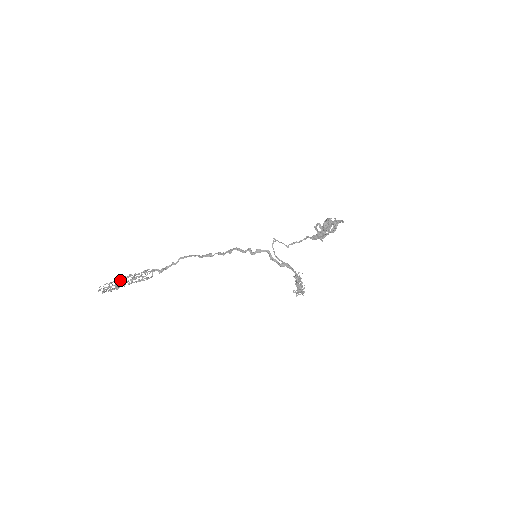
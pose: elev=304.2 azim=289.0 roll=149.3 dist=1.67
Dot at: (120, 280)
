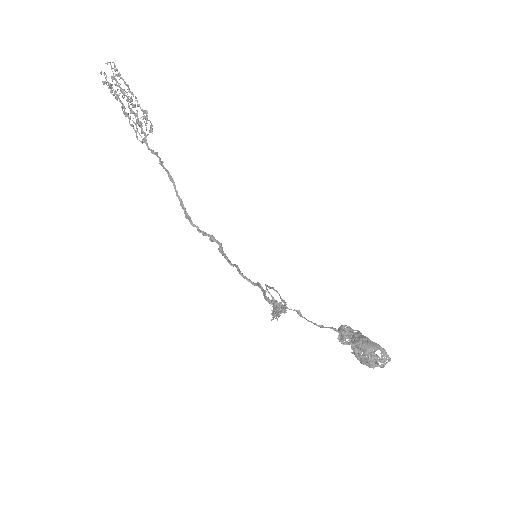
Dot at: (120, 91)
